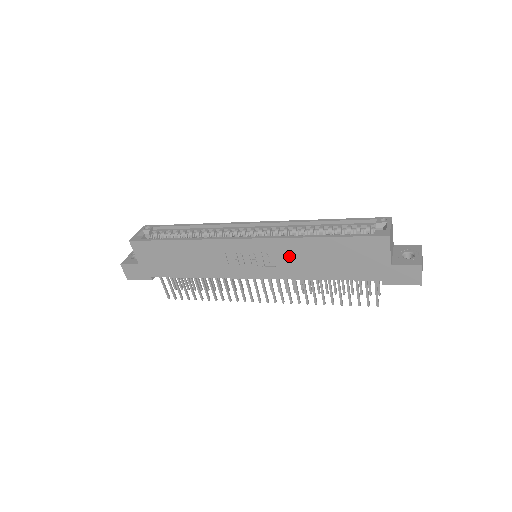
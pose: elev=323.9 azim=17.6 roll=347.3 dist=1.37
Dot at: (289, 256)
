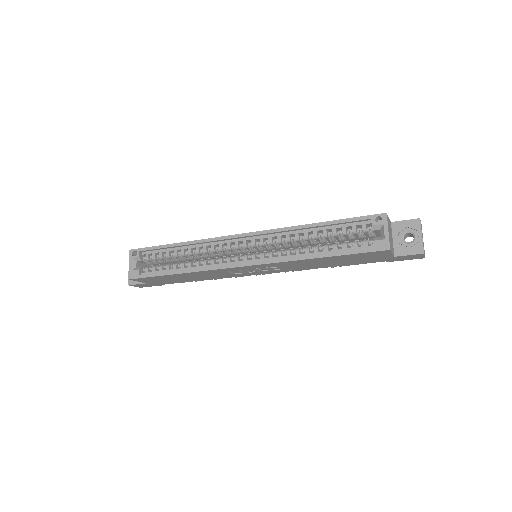
Dot at: (292, 265)
